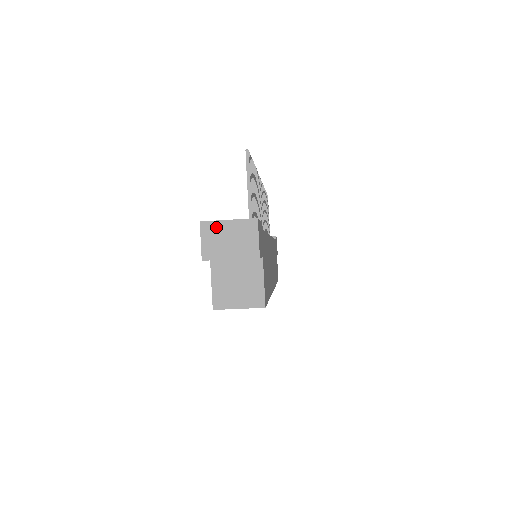
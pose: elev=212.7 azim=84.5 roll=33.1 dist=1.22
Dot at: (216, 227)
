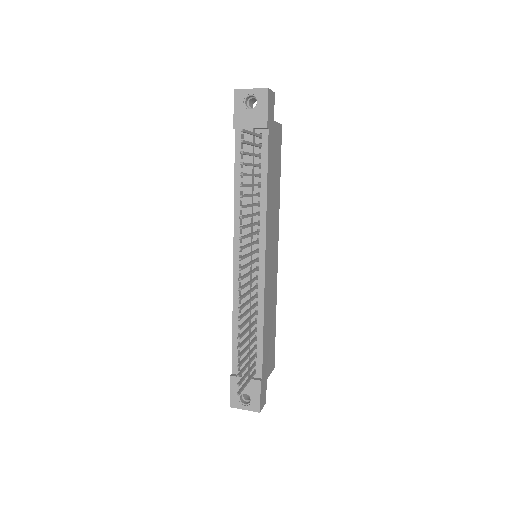
Dot at: (239, 407)
